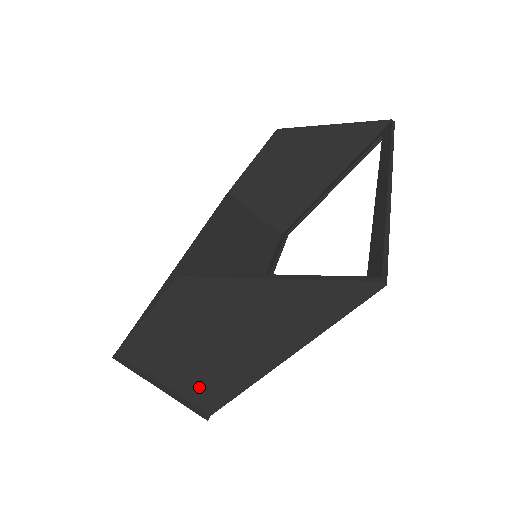
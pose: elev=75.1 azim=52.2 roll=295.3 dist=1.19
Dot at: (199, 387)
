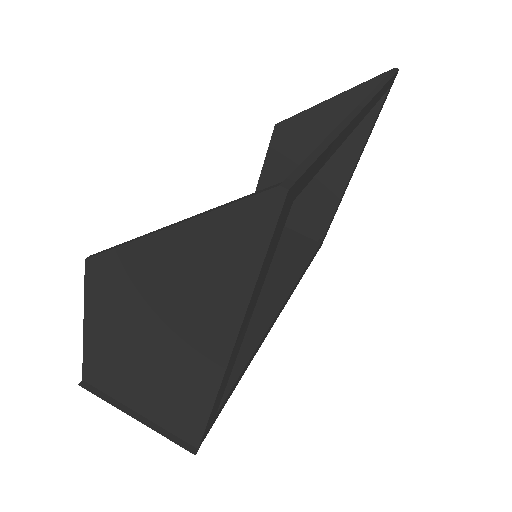
Dot at: (170, 409)
